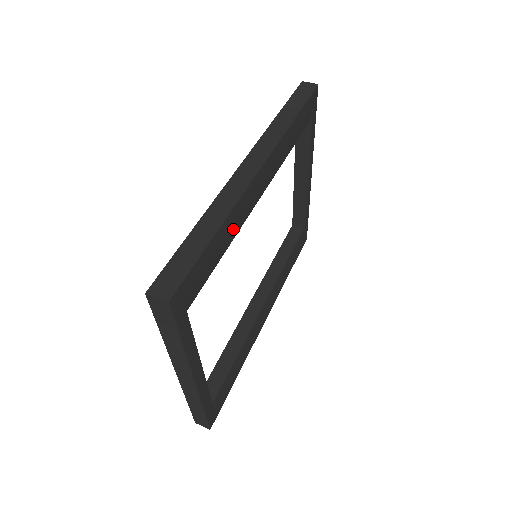
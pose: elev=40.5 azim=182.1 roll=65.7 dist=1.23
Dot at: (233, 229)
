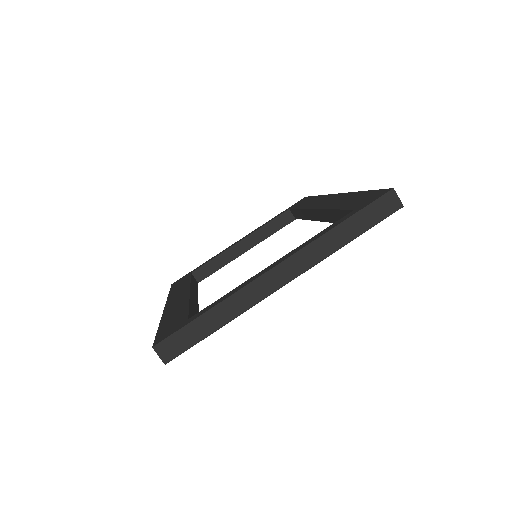
Dot at: occluded
